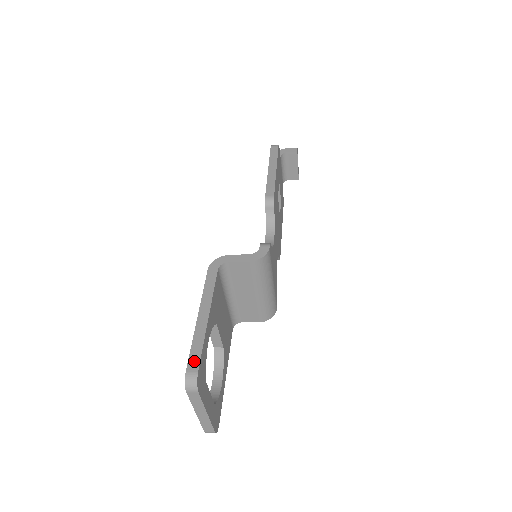
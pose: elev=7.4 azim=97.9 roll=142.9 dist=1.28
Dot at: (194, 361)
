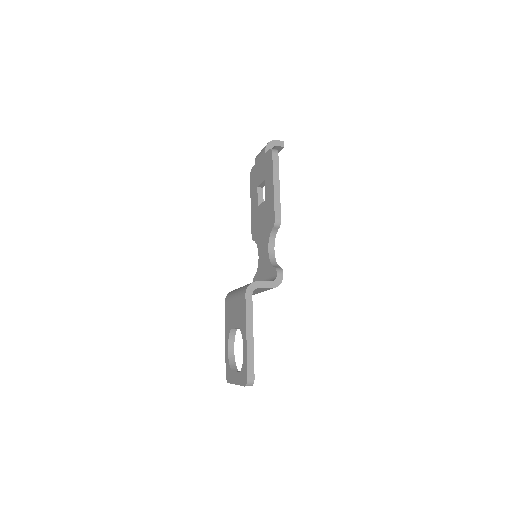
Dot at: (251, 371)
